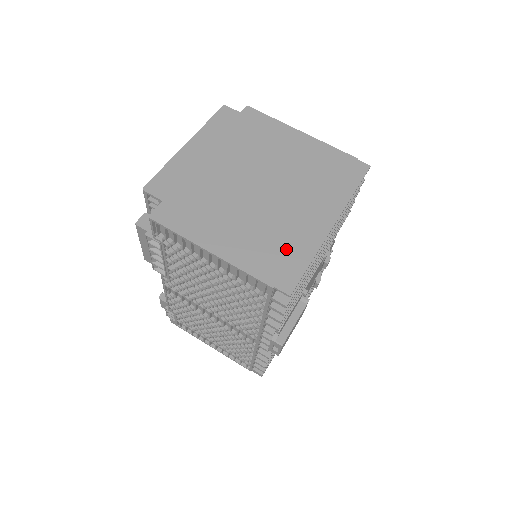
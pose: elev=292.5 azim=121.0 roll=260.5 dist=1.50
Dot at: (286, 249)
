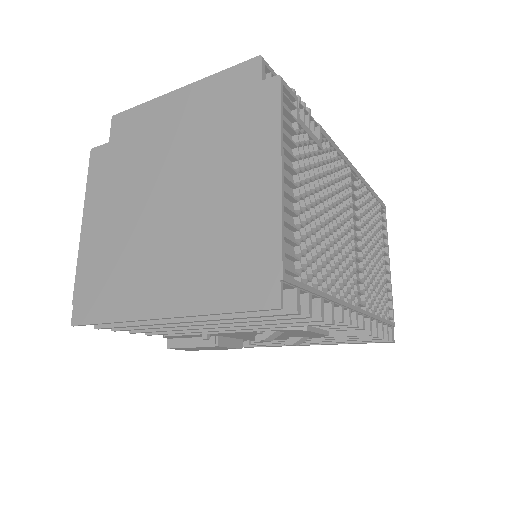
Dot at: (110, 287)
